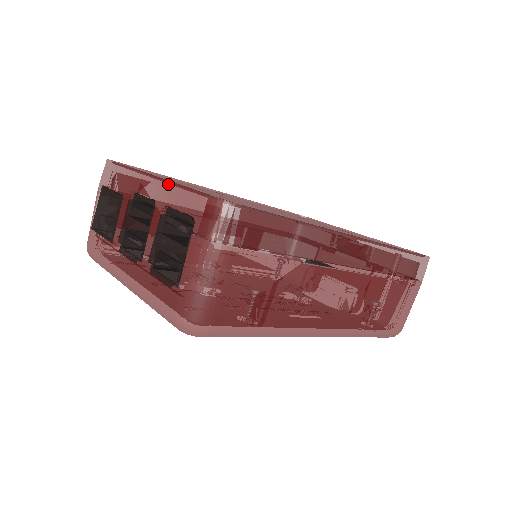
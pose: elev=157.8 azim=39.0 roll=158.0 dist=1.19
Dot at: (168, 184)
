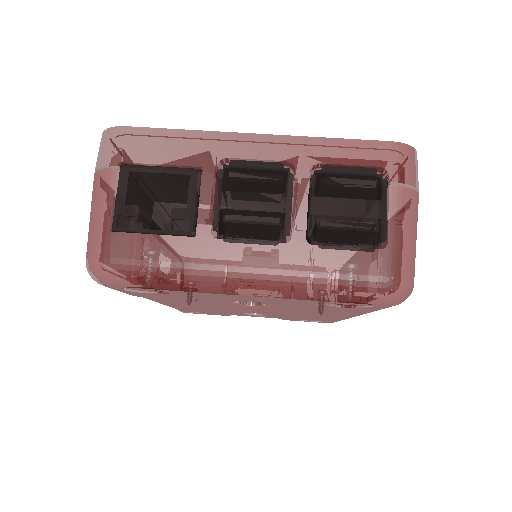
Dot at: (311, 140)
